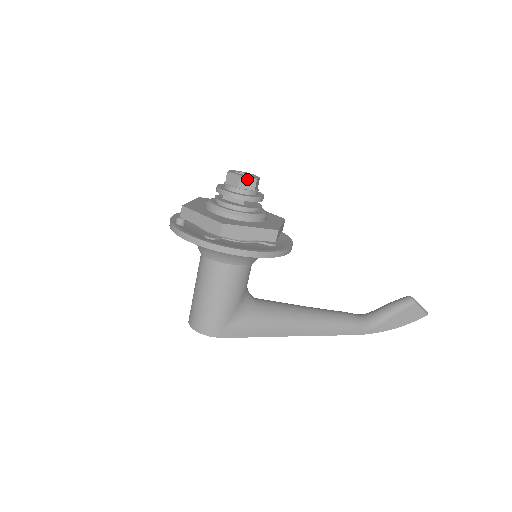
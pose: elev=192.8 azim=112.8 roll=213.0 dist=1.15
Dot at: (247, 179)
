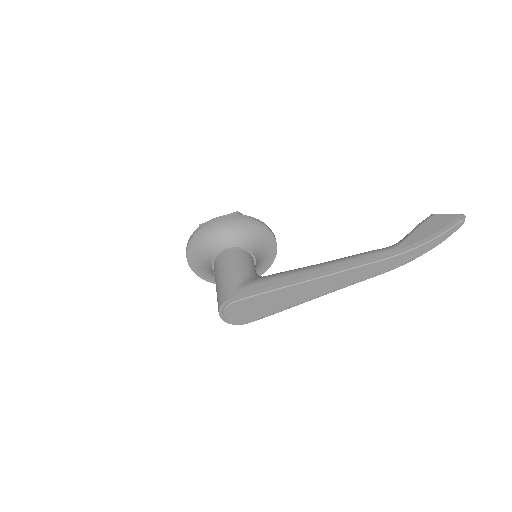
Dot at: occluded
